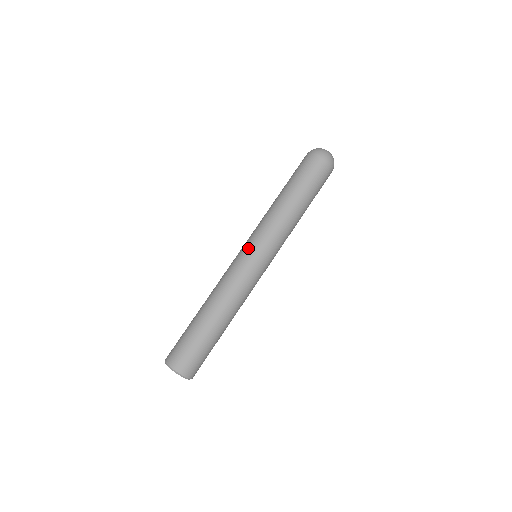
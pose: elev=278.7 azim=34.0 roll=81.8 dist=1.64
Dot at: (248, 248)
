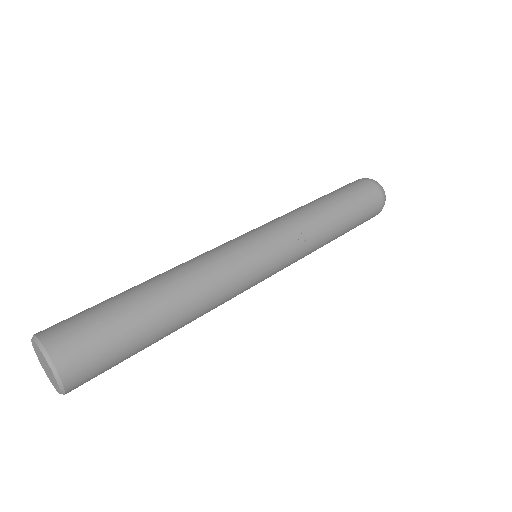
Dot at: occluded
